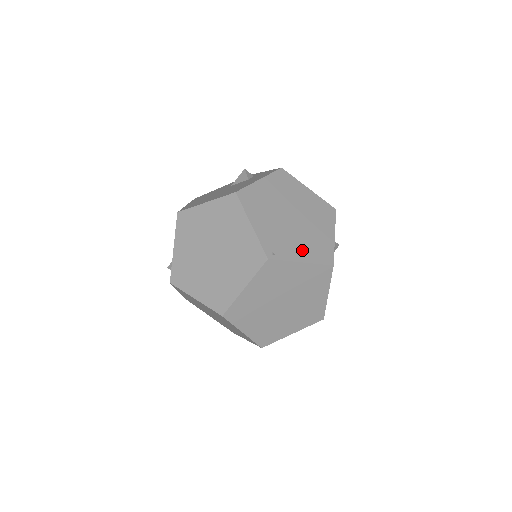
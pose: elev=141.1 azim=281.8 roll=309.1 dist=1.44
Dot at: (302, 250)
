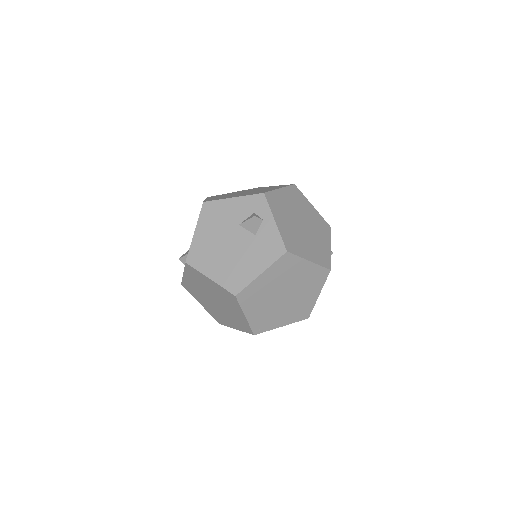
Dot at: (285, 318)
